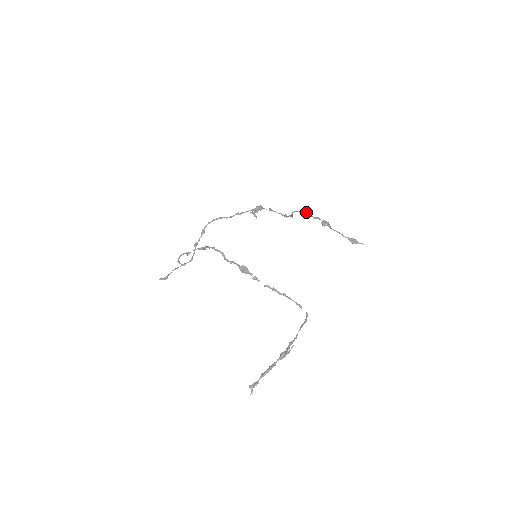
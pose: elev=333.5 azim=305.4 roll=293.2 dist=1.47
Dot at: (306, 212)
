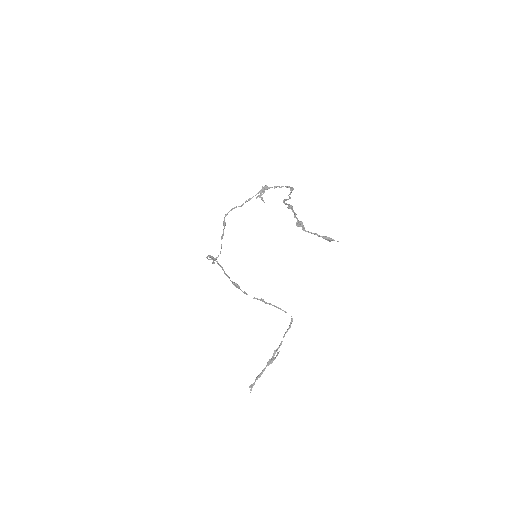
Dot at: (288, 207)
